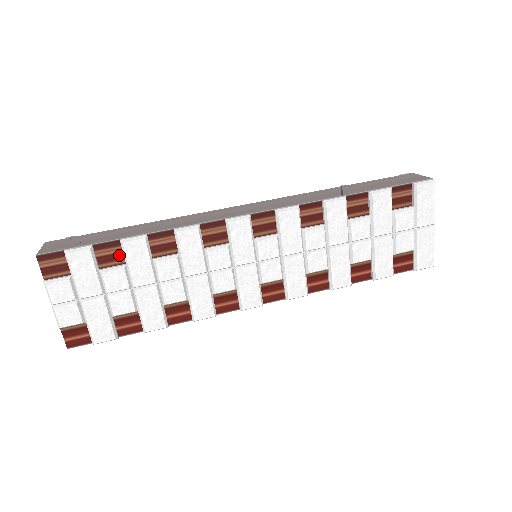
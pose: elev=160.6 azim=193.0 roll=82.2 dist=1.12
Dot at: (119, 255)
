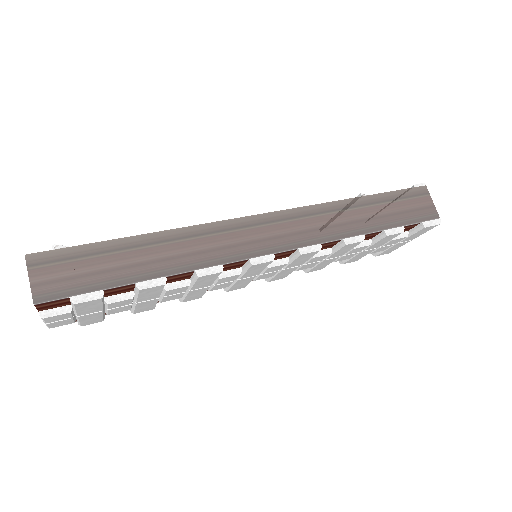
Dot at: (129, 289)
